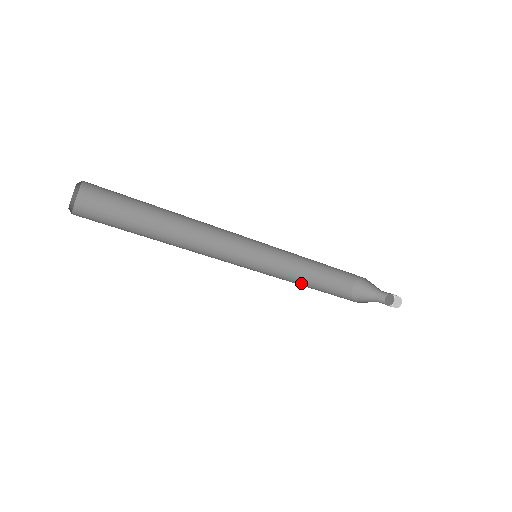
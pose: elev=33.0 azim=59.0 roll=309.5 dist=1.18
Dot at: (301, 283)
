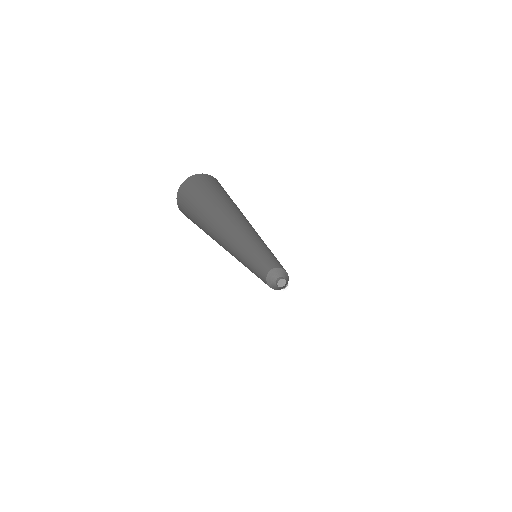
Dot at: occluded
